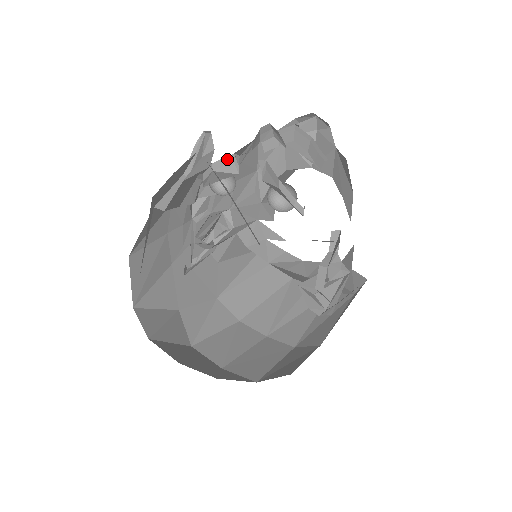
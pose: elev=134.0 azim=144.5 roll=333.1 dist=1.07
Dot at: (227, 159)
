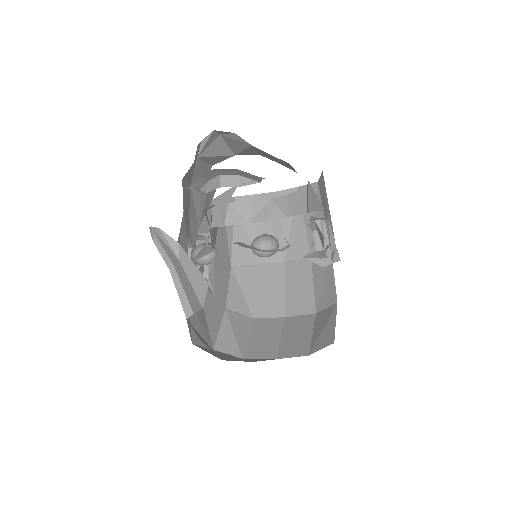
Dot at: (201, 251)
